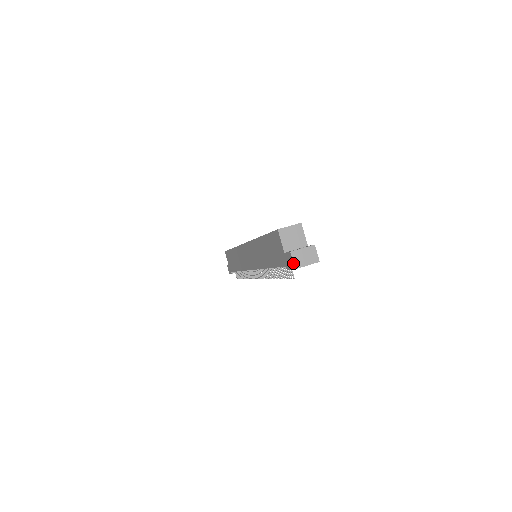
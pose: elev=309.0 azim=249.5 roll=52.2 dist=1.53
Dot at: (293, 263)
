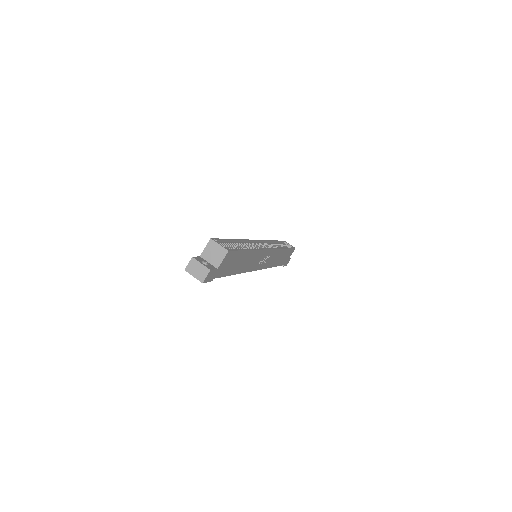
Dot at: (187, 265)
